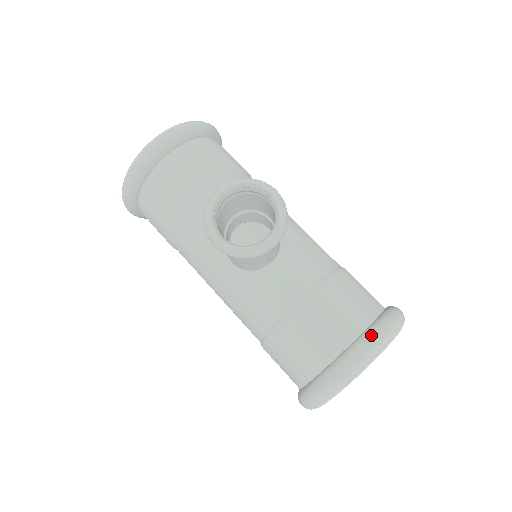
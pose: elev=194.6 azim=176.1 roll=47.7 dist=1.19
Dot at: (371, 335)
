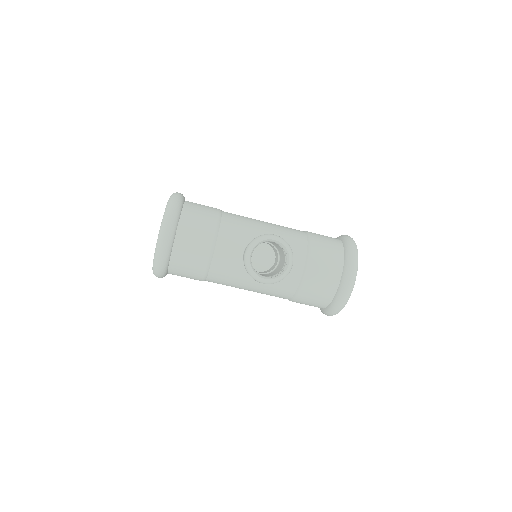
Dot at: (349, 266)
